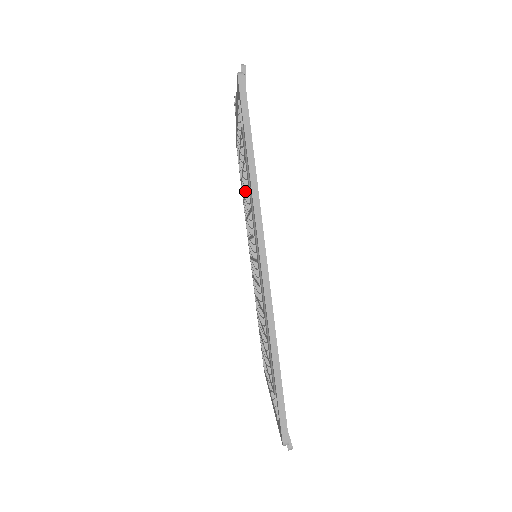
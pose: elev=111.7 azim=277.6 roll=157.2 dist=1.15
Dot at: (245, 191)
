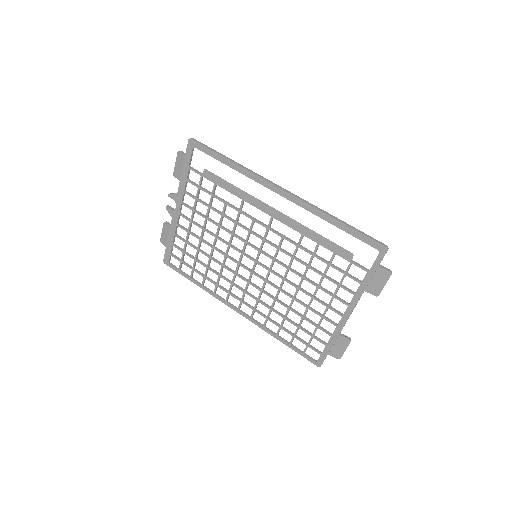
Dot at: (216, 233)
